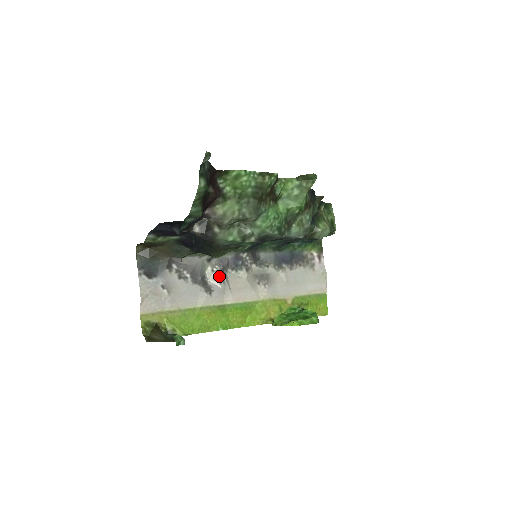
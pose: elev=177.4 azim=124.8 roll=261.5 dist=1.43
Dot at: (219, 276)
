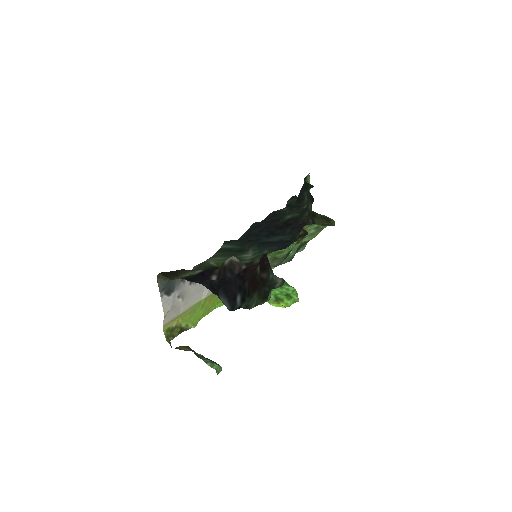
Dot at: occluded
